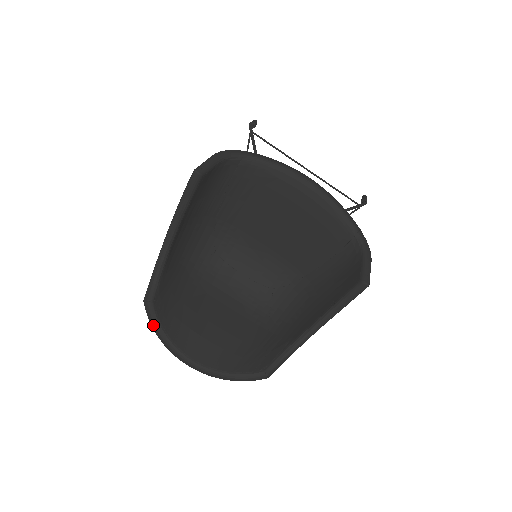
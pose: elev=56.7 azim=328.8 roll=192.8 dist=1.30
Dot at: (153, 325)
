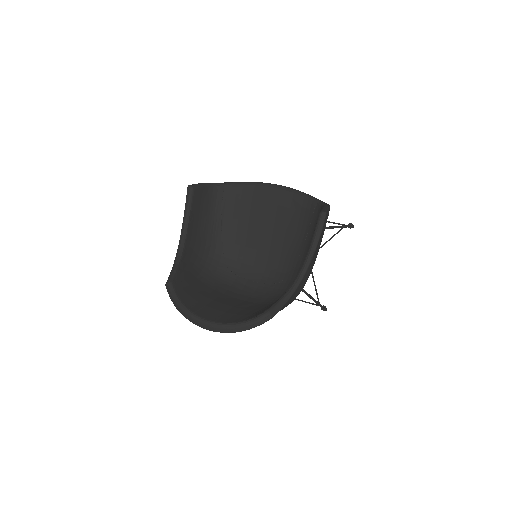
Dot at: (174, 301)
